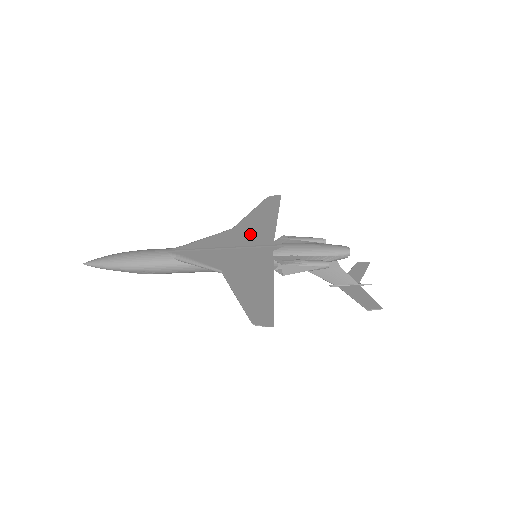
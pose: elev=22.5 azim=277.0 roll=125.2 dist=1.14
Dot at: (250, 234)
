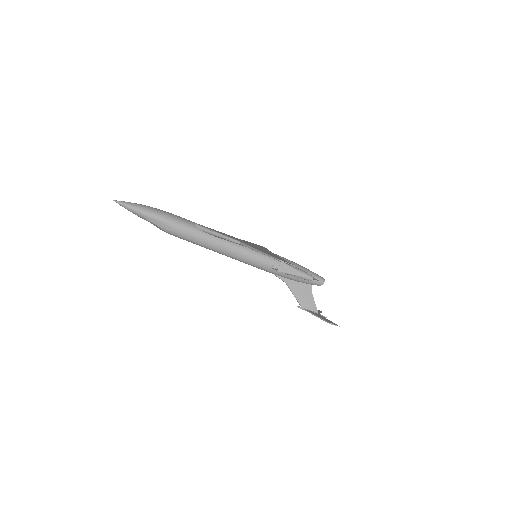
Dot at: (252, 244)
